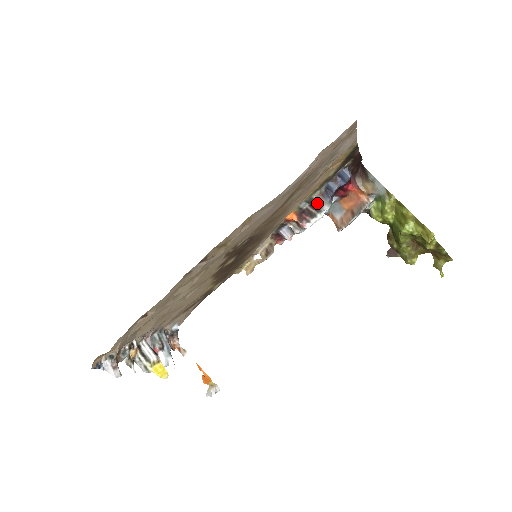
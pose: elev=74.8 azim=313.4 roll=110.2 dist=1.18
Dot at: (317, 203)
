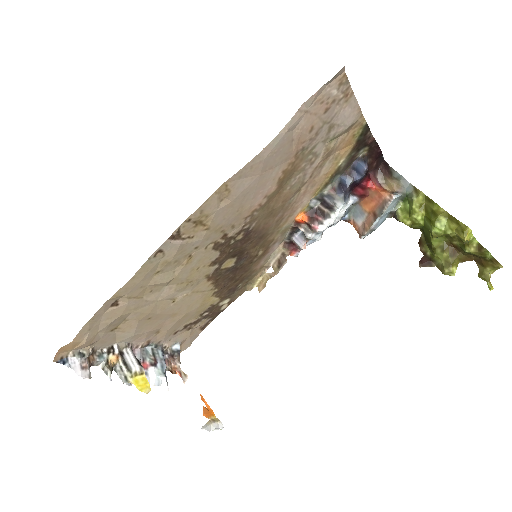
Dot at: (329, 200)
